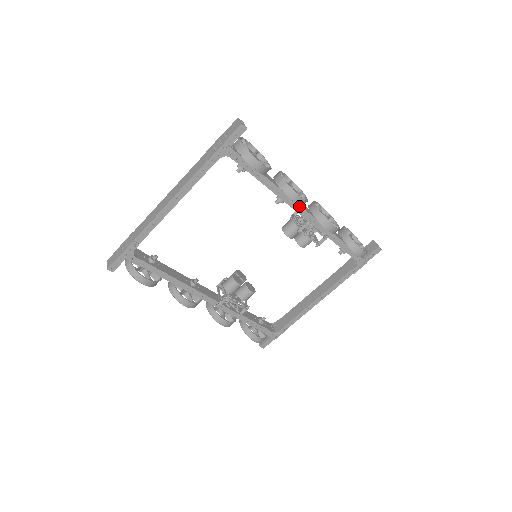
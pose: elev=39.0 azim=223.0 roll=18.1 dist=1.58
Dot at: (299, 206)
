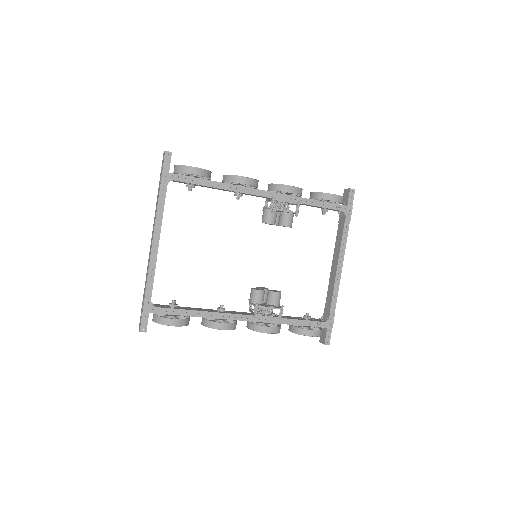
Dot at: (256, 190)
